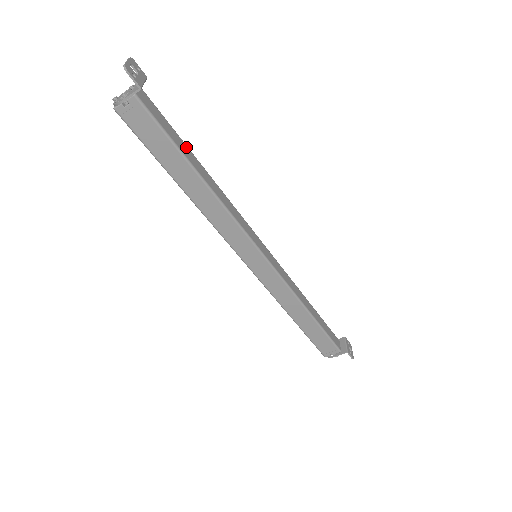
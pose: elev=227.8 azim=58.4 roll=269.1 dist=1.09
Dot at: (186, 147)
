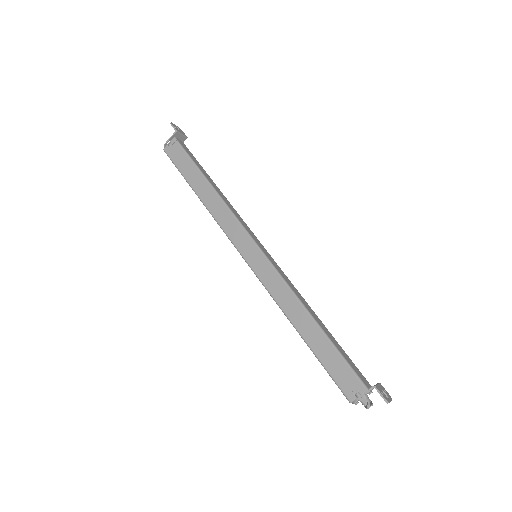
Dot at: (205, 171)
